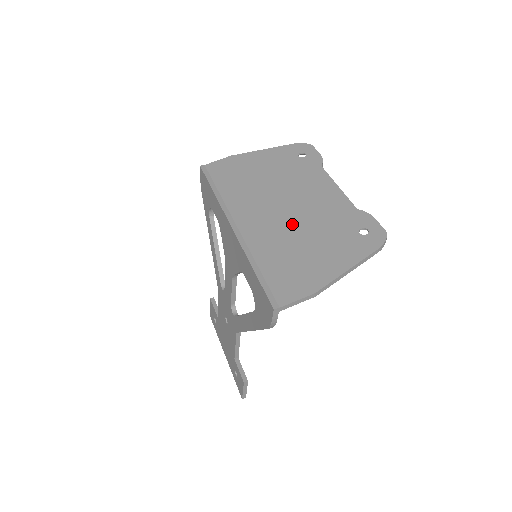
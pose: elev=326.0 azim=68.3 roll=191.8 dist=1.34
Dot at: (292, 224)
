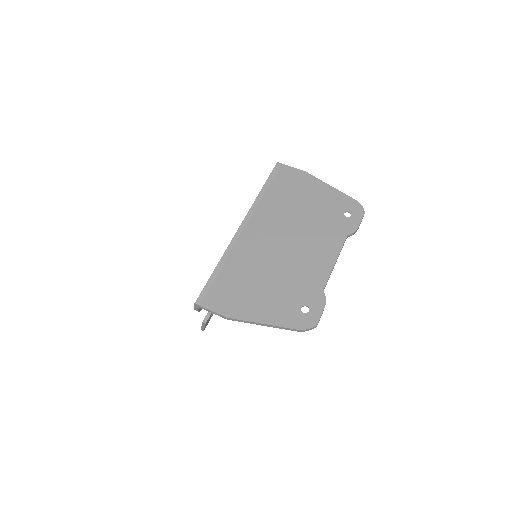
Dot at: (273, 260)
